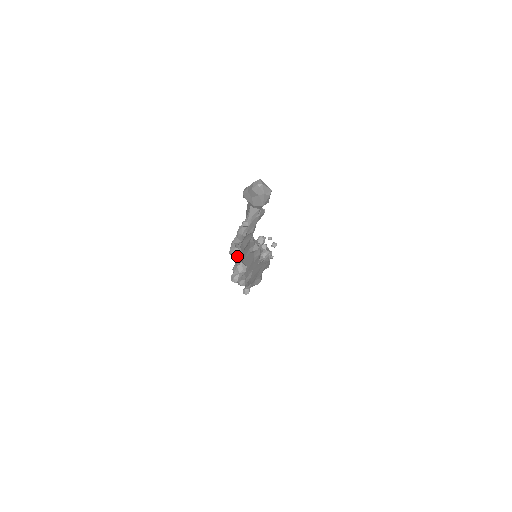
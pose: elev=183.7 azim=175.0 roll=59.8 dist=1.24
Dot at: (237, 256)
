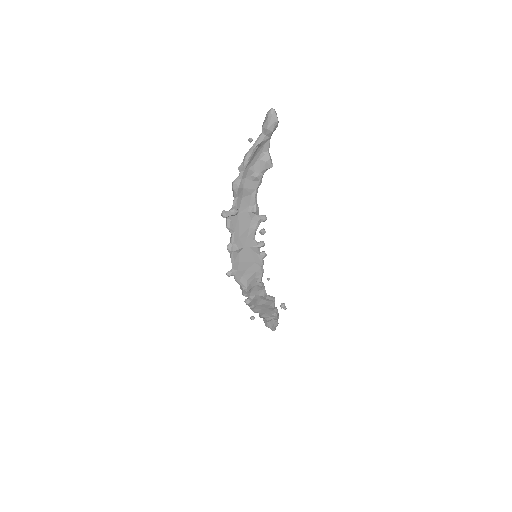
Dot at: (235, 184)
